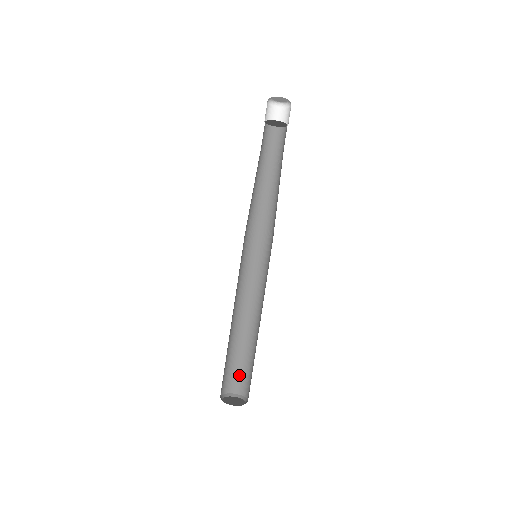
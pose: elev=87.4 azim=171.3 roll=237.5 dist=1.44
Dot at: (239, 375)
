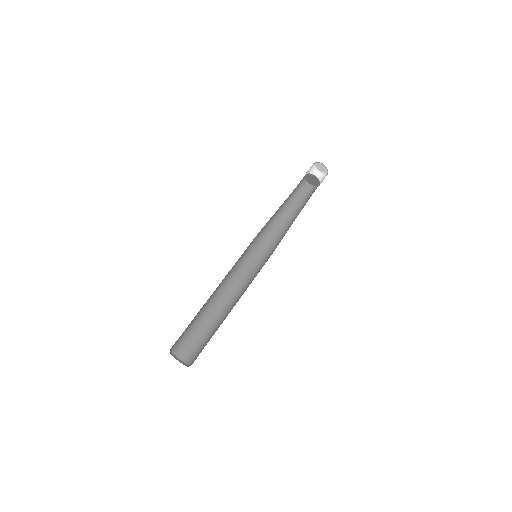
Dot at: (191, 344)
